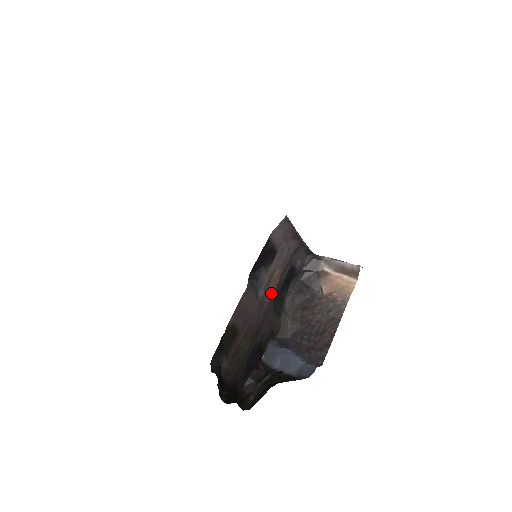
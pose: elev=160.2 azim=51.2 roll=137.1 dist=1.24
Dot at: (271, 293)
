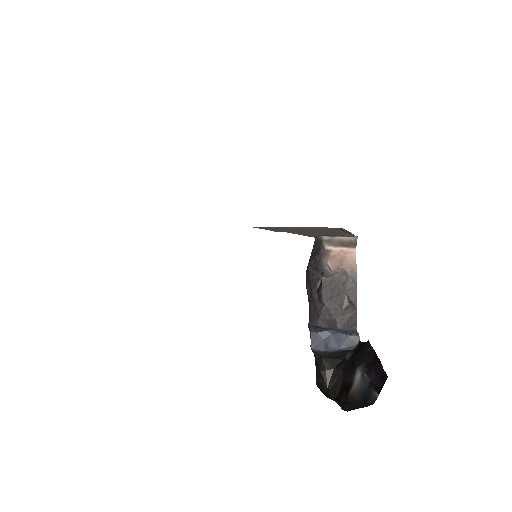
Dot at: occluded
